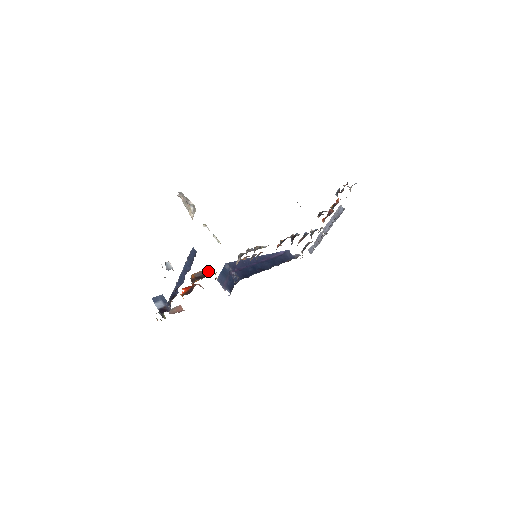
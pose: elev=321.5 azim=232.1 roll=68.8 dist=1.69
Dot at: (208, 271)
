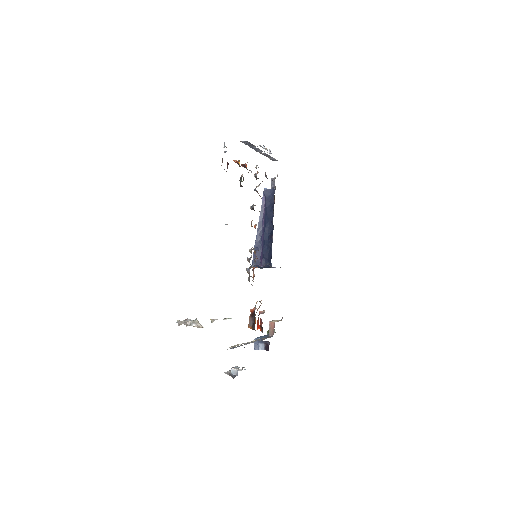
Dot at: (251, 312)
